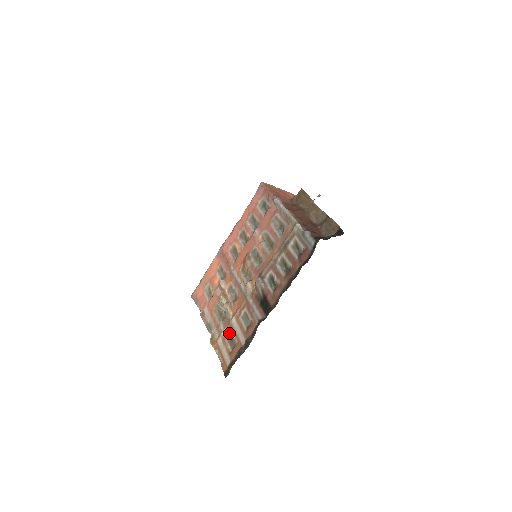
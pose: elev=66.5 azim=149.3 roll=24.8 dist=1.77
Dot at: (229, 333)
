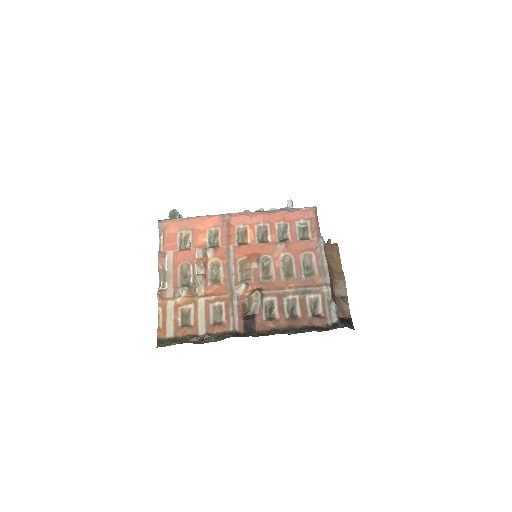
Dot at: (188, 307)
